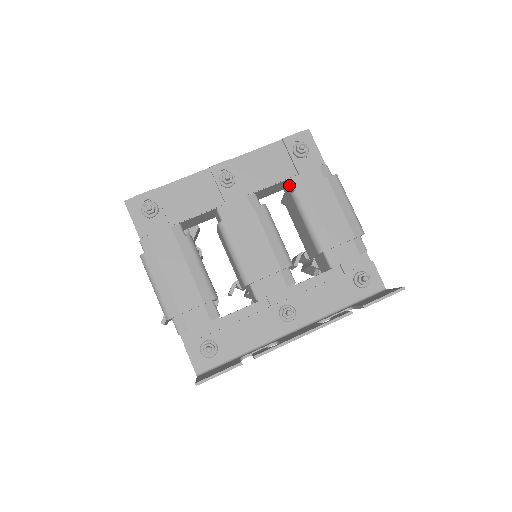
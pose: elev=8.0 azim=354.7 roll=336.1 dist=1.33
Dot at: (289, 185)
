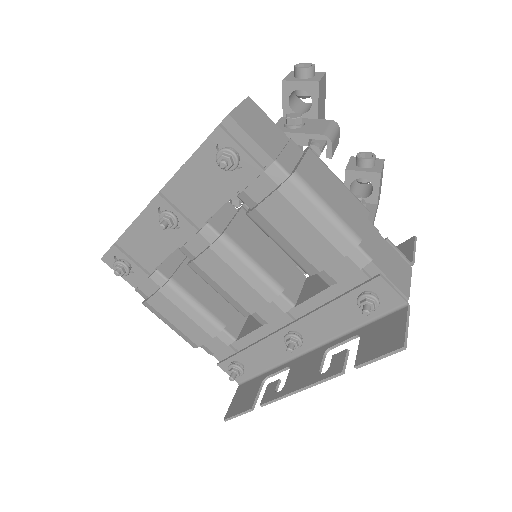
Dot at: occluded
